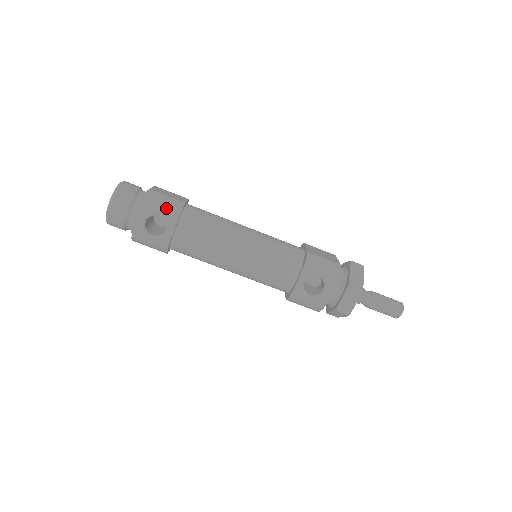
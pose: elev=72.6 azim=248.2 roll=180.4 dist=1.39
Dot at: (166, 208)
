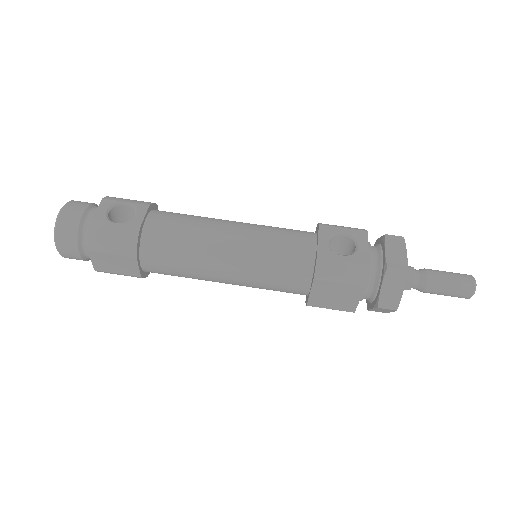
Dot at: (135, 200)
